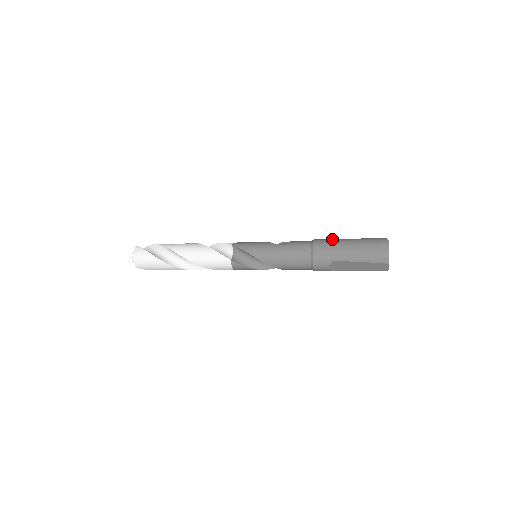
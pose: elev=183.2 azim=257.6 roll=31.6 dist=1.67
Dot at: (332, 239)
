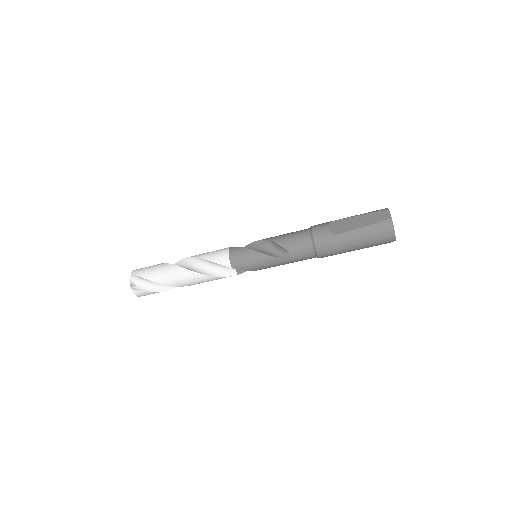
Dot at: occluded
